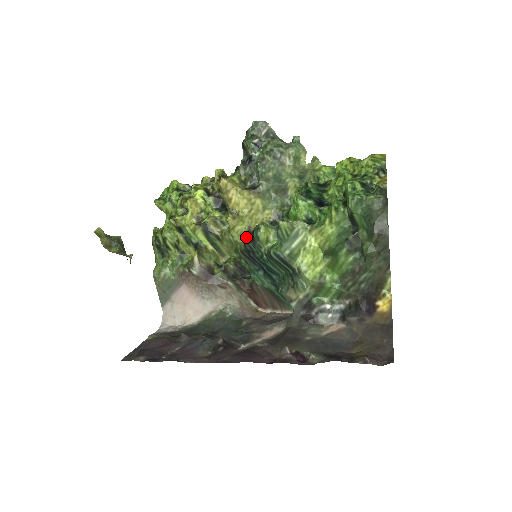
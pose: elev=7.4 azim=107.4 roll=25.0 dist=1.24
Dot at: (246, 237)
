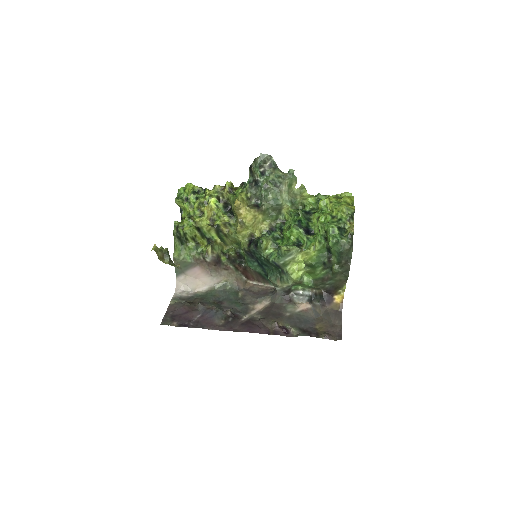
Dot at: (248, 238)
